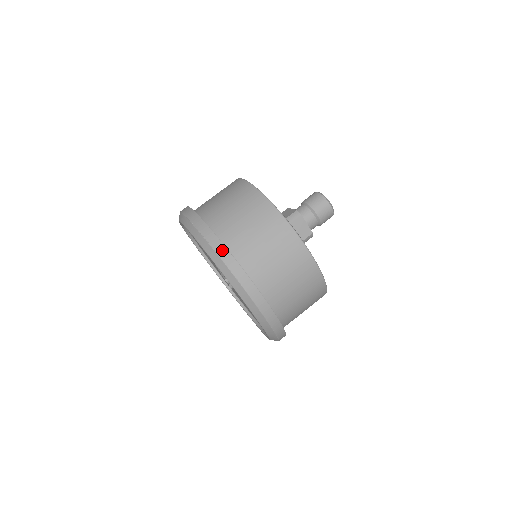
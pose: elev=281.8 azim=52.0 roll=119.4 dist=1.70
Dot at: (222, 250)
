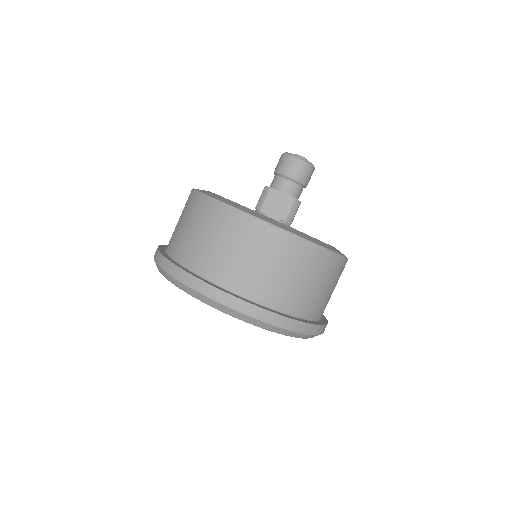
Dot at: (313, 329)
